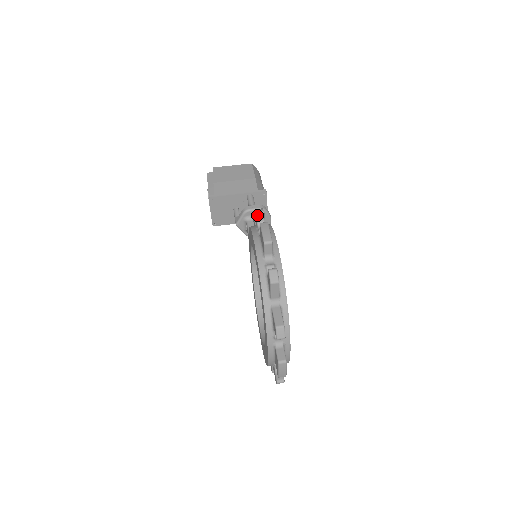
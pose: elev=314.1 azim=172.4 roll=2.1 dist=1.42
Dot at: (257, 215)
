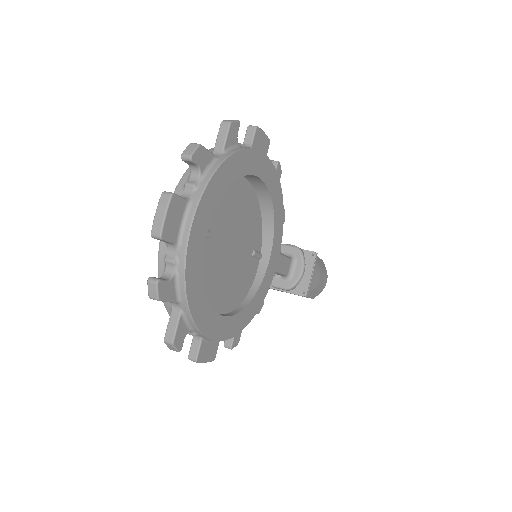
Dot at: occluded
